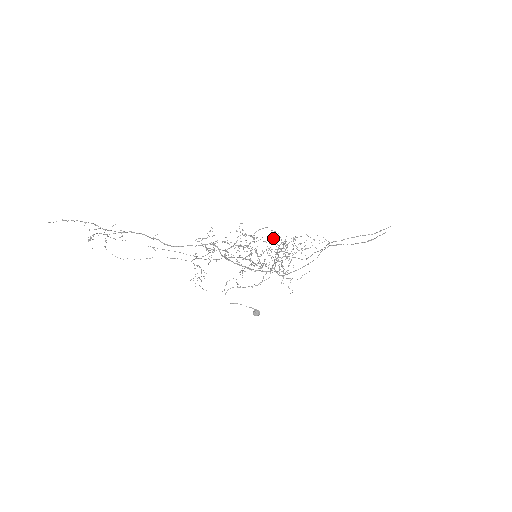
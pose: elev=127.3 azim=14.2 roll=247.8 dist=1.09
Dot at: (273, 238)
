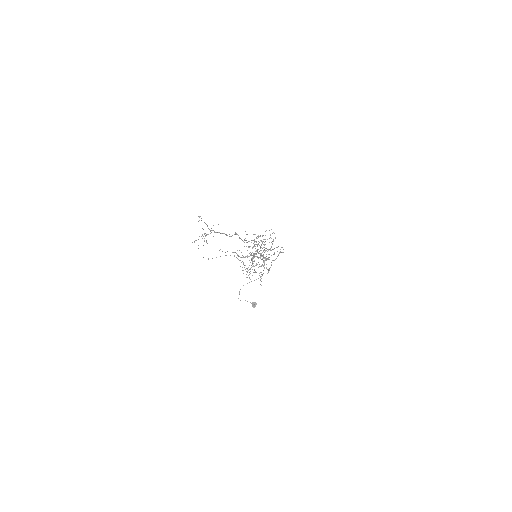
Dot at: occluded
